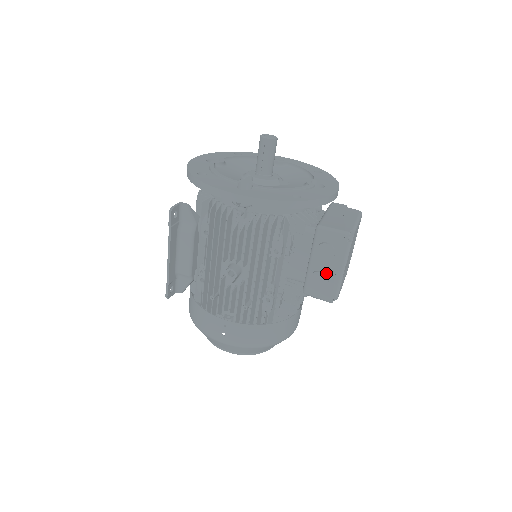
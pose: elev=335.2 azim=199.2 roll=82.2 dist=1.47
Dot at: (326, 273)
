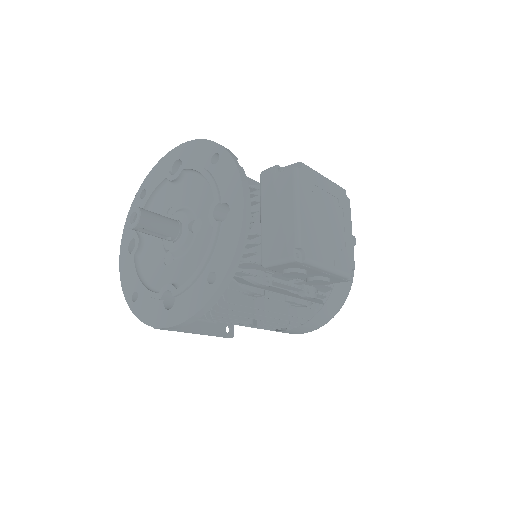
Dot at: (317, 276)
